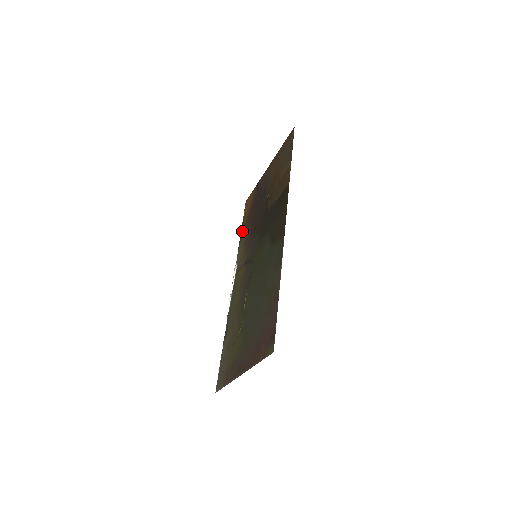
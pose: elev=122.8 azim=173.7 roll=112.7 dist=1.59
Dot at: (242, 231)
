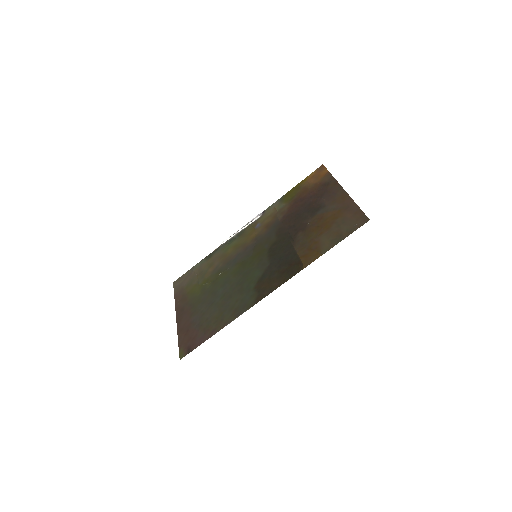
Dot at: (290, 193)
